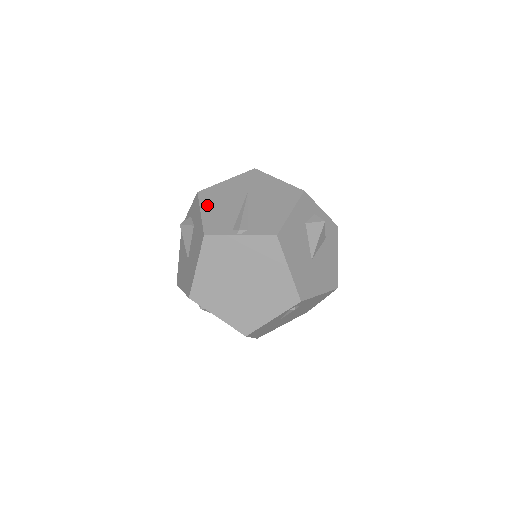
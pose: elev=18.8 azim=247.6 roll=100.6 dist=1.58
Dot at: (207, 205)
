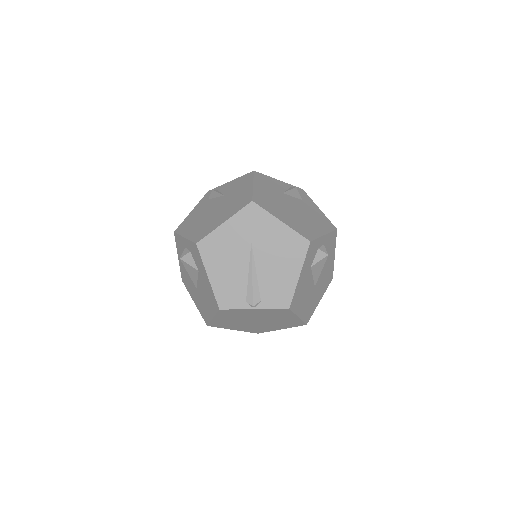
Dot at: (212, 266)
